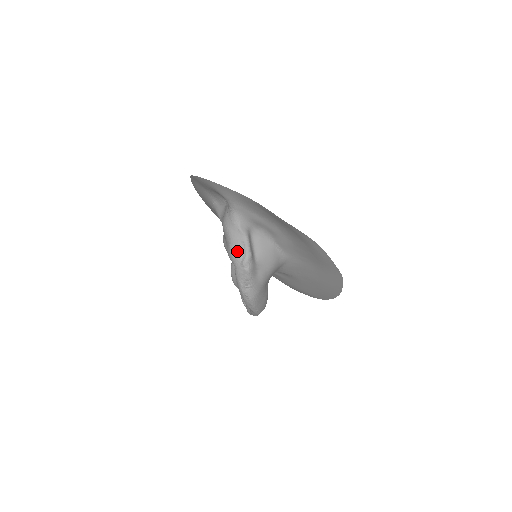
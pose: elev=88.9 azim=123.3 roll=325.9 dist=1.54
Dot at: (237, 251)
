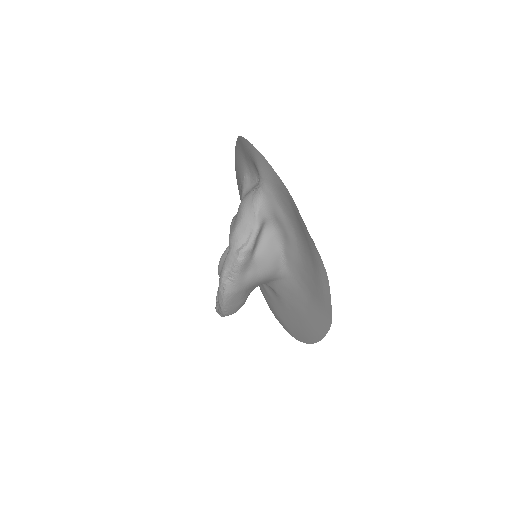
Dot at: (240, 235)
